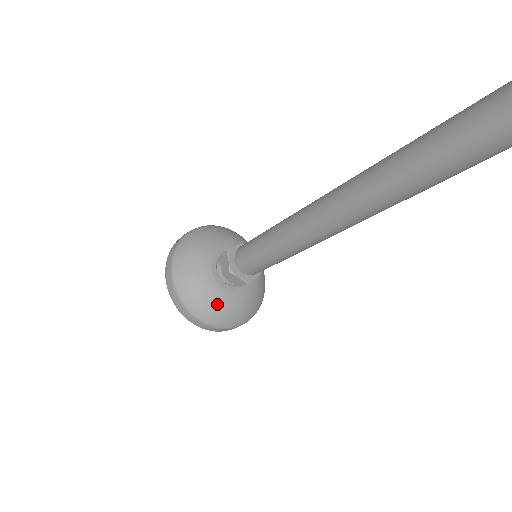
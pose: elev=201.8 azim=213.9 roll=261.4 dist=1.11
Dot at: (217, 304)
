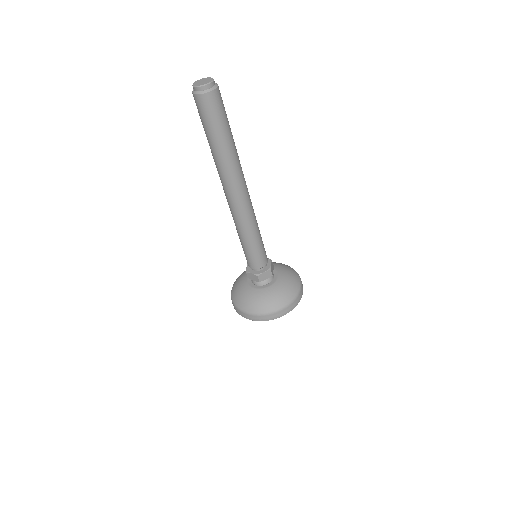
Dot at: (250, 298)
